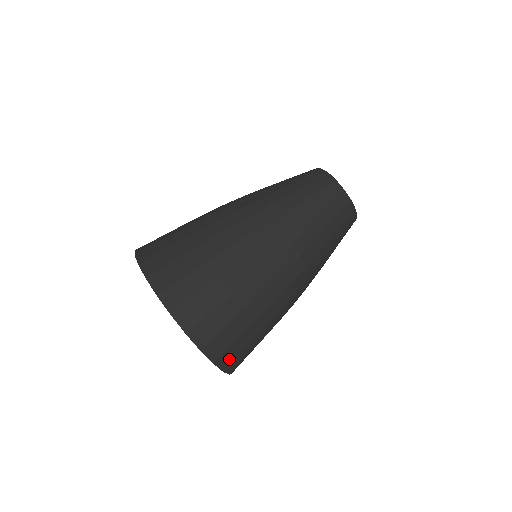
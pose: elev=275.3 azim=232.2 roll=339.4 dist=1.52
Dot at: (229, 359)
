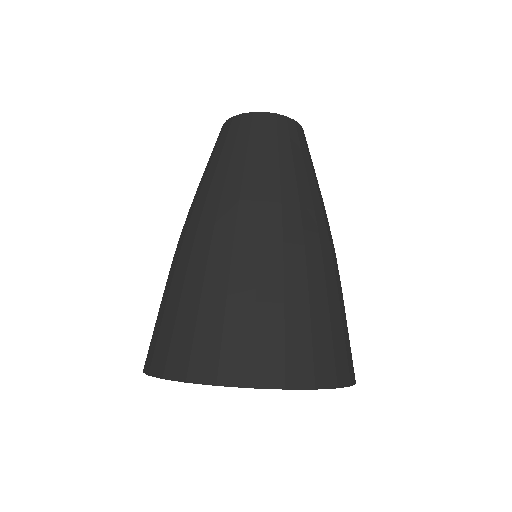
Dot at: occluded
